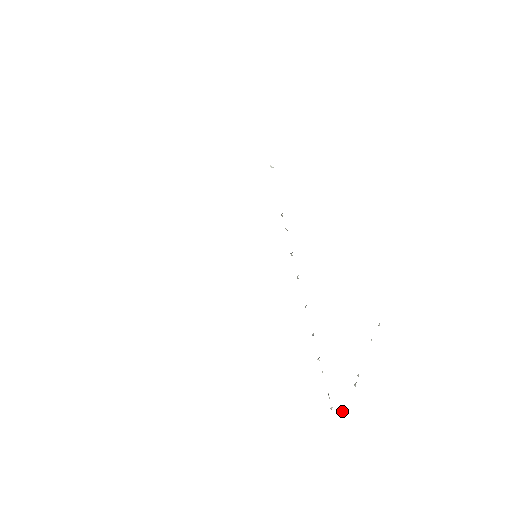
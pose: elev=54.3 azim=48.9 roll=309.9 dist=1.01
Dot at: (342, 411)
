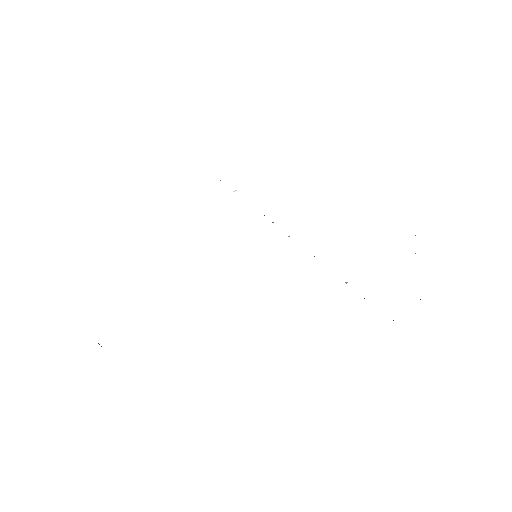
Dot at: occluded
